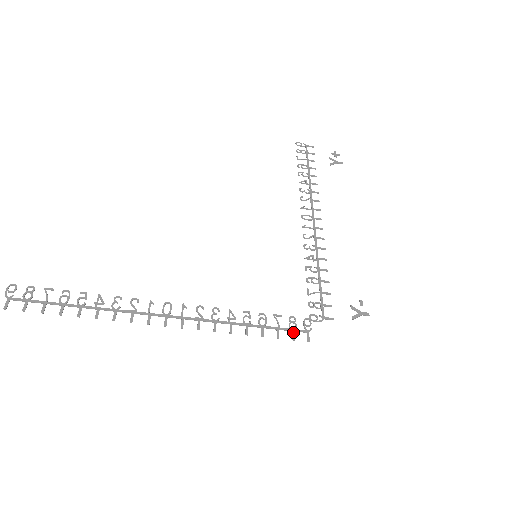
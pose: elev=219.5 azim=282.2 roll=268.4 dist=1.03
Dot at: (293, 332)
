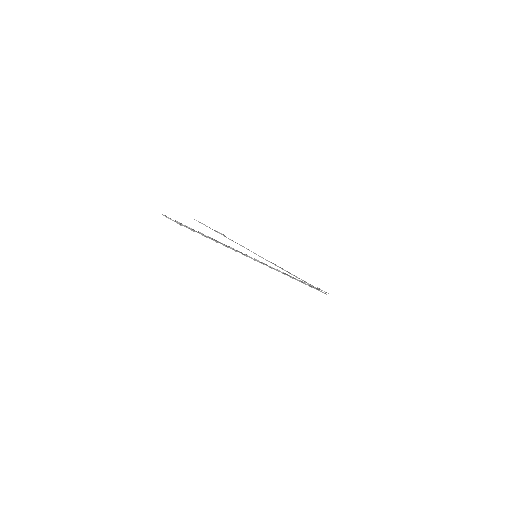
Dot at: occluded
